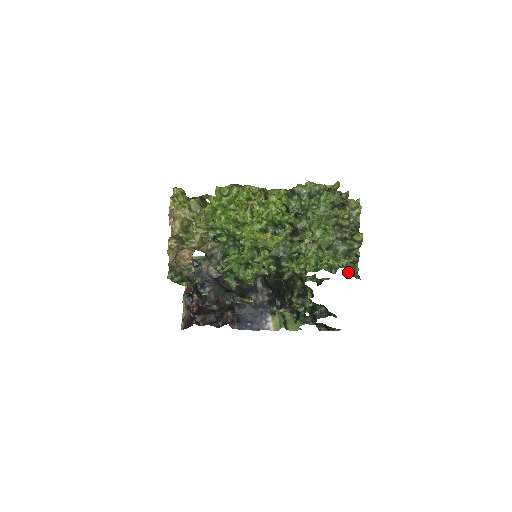
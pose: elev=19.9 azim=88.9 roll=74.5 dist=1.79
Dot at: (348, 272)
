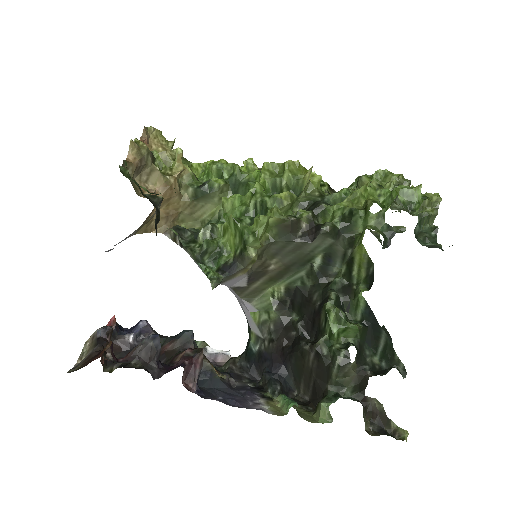
Dot at: occluded
